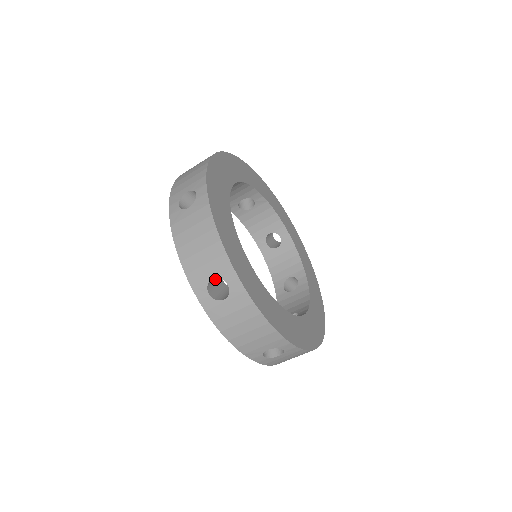
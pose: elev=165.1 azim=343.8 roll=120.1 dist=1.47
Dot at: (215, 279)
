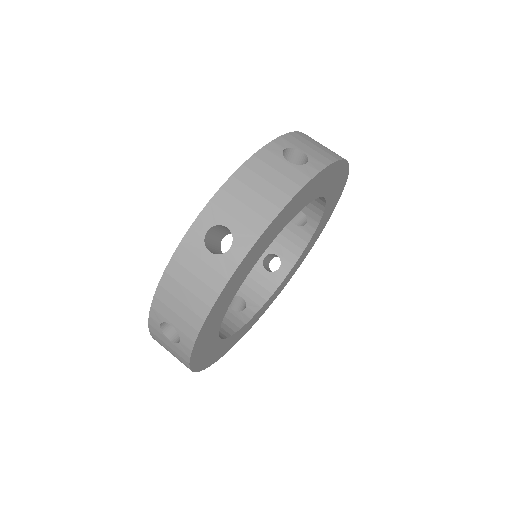
Dot at: occluded
